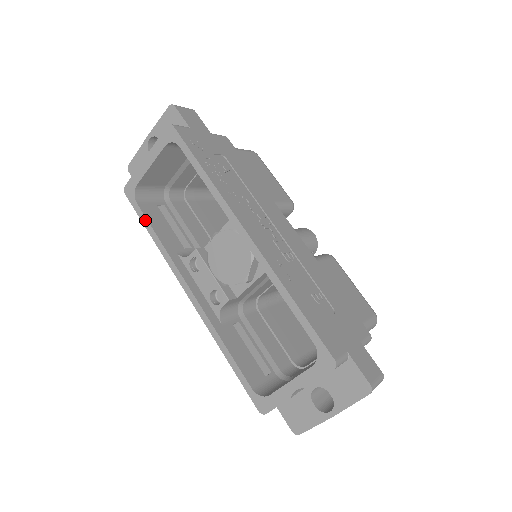
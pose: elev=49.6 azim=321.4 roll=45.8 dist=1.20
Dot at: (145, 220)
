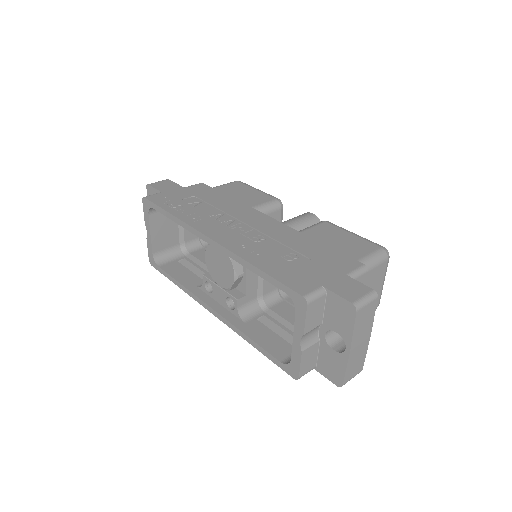
Dot at: (168, 275)
